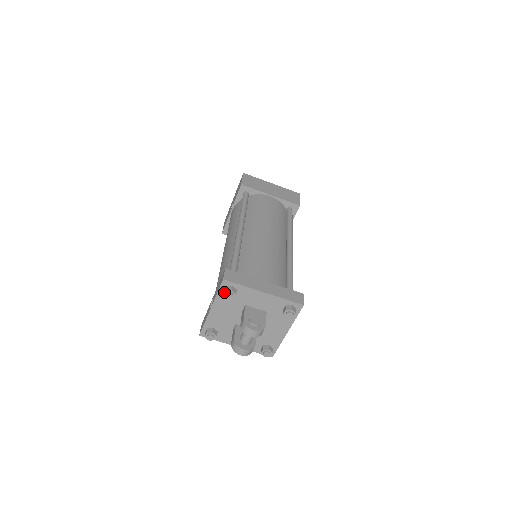
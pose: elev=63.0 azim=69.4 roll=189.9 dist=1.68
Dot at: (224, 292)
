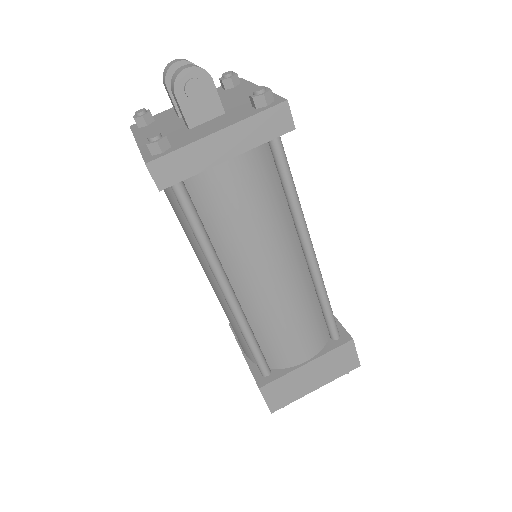
Dot at: (133, 117)
